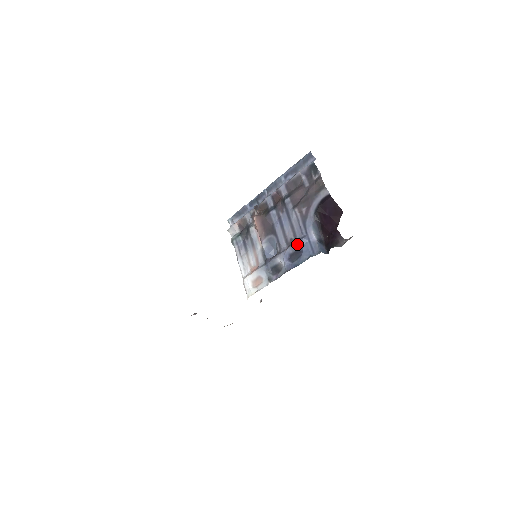
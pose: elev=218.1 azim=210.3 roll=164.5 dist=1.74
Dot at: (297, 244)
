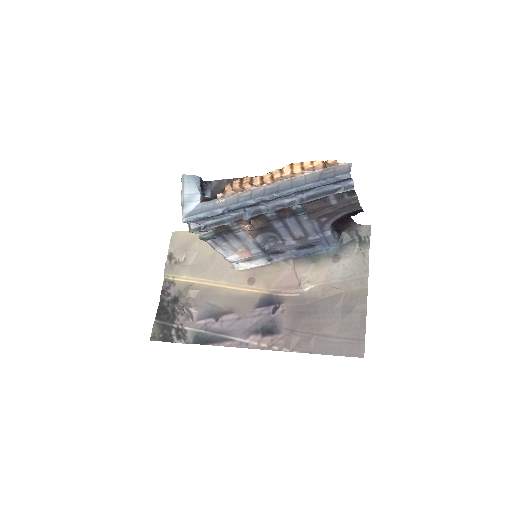
Dot at: (311, 243)
